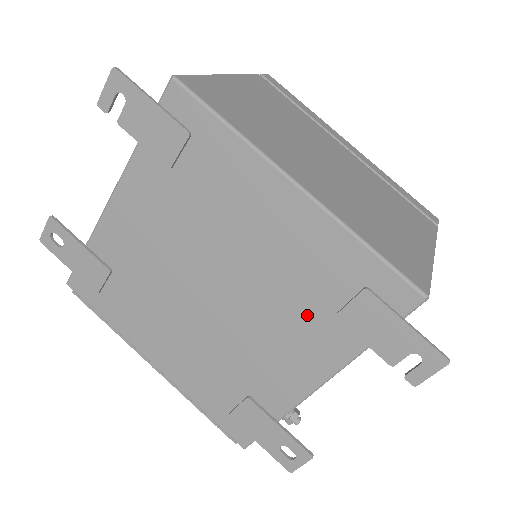
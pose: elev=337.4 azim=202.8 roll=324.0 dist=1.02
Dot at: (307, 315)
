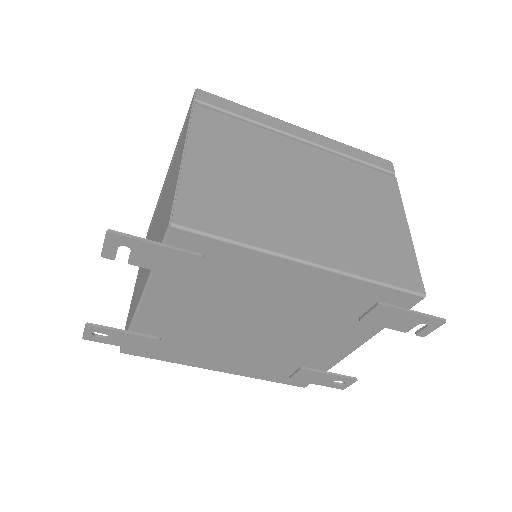
Dot at: (336, 323)
